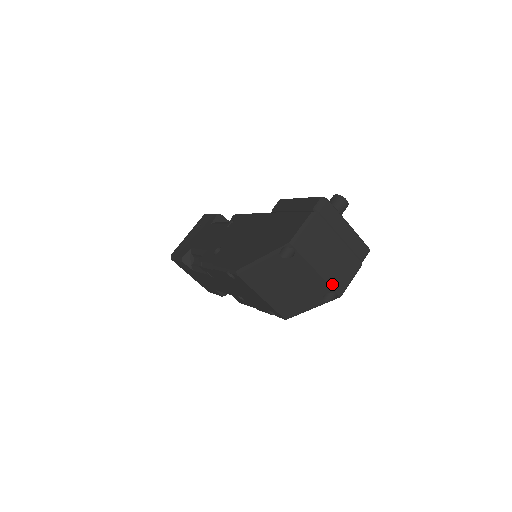
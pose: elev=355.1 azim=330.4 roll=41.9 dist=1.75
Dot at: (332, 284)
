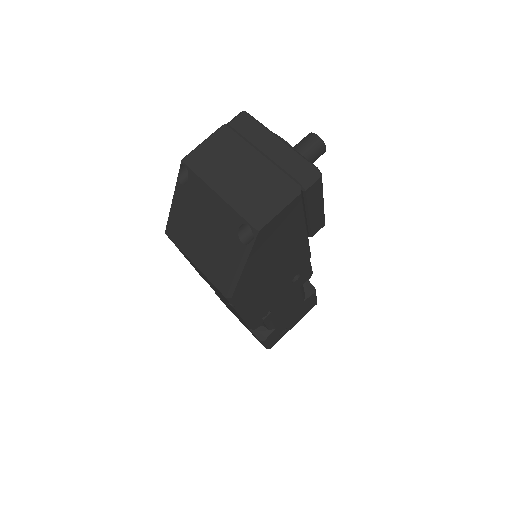
Dot at: (240, 210)
